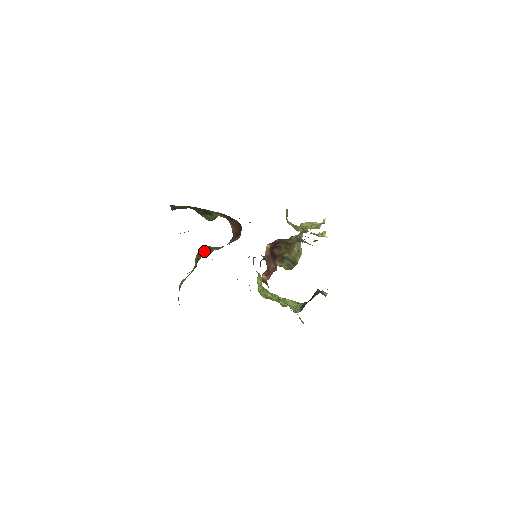
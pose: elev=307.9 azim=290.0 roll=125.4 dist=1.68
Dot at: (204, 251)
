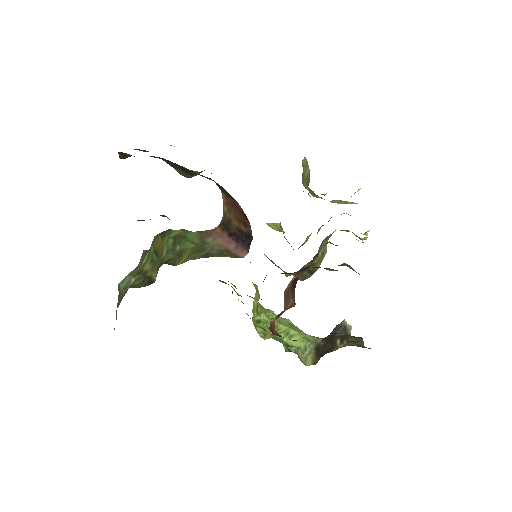
Dot at: (172, 245)
